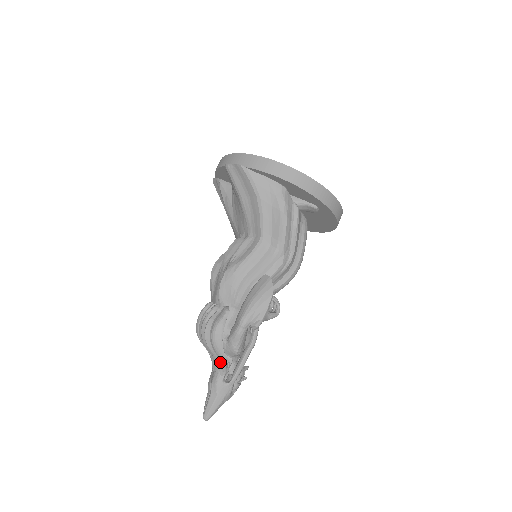
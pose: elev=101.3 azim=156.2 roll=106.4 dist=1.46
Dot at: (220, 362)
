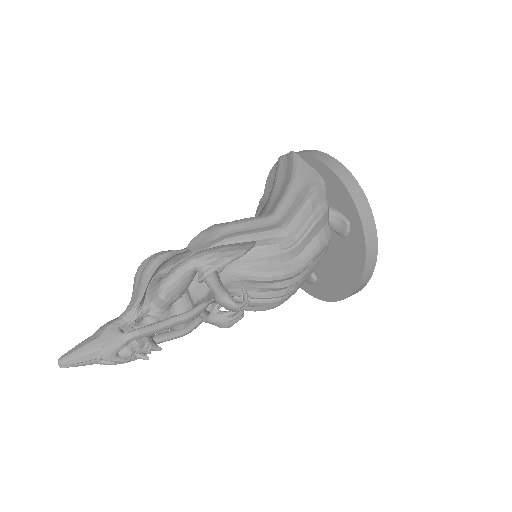
Dot at: (135, 298)
